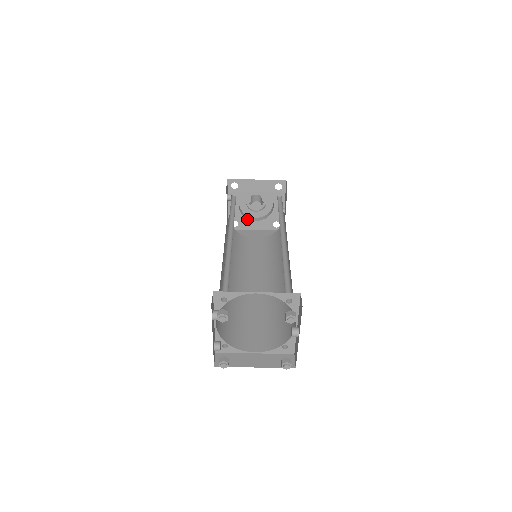
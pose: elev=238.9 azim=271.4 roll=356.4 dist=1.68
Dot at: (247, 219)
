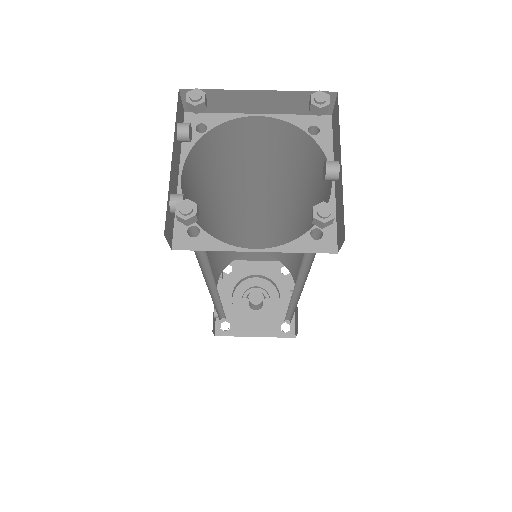
Dot at: (243, 319)
